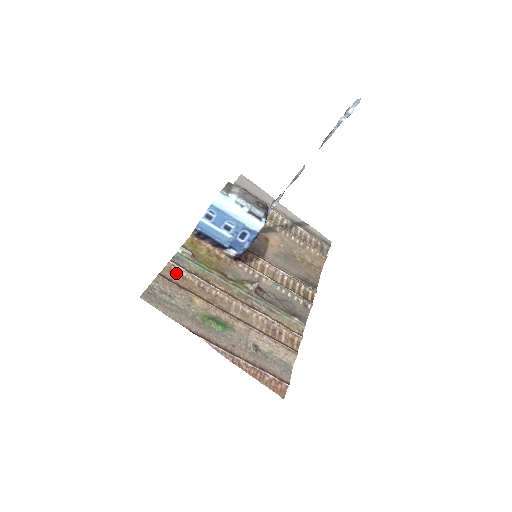
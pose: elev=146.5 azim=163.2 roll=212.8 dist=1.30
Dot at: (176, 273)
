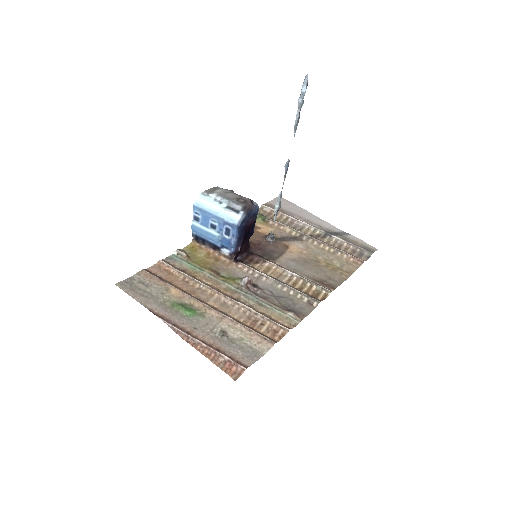
Dot at: (163, 269)
